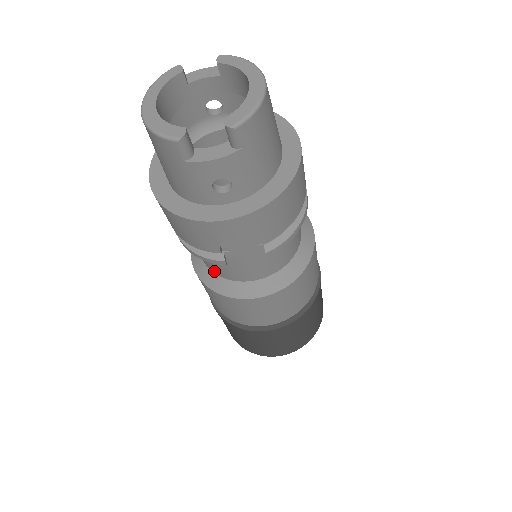
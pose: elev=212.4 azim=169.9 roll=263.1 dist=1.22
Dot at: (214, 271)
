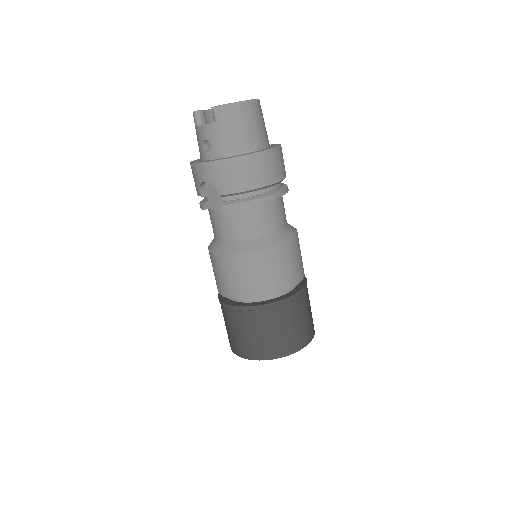
Dot at: occluded
